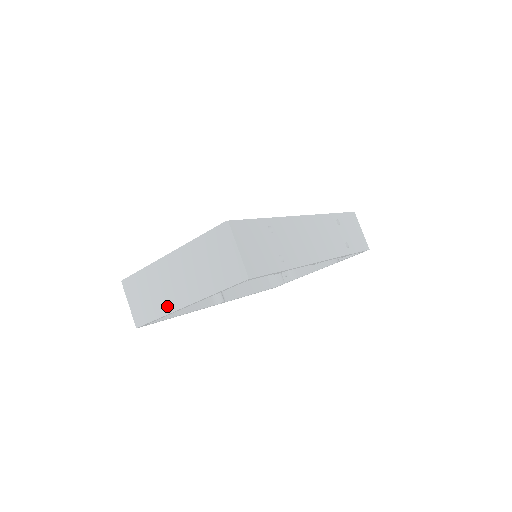
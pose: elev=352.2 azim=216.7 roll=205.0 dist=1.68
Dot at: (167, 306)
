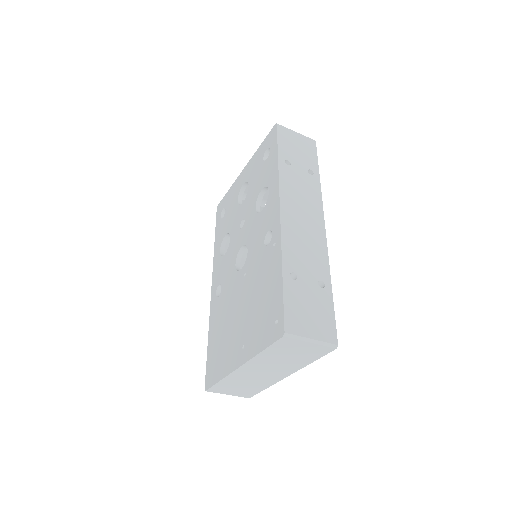
Dot at: (269, 383)
